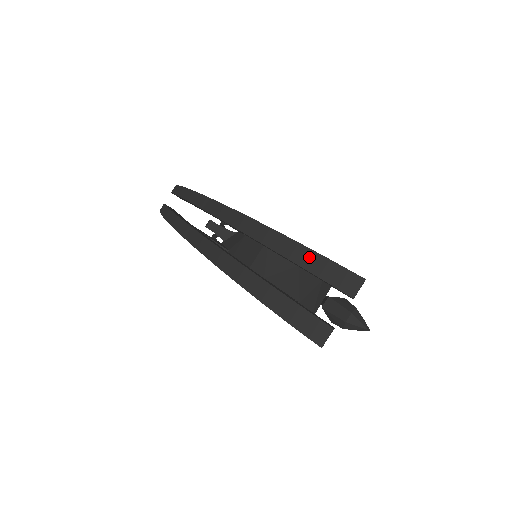
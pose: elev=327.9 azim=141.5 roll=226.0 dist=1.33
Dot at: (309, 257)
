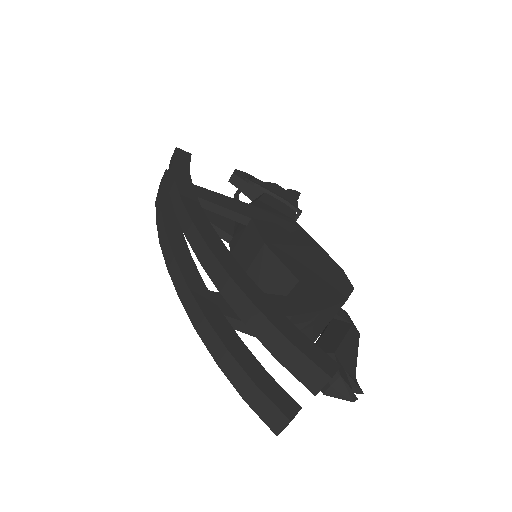
Dot at: (267, 331)
